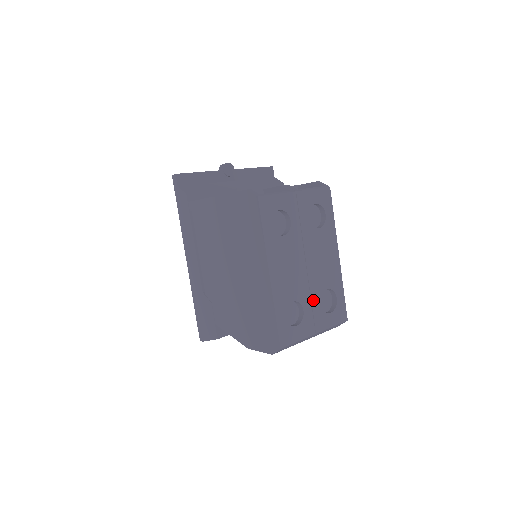
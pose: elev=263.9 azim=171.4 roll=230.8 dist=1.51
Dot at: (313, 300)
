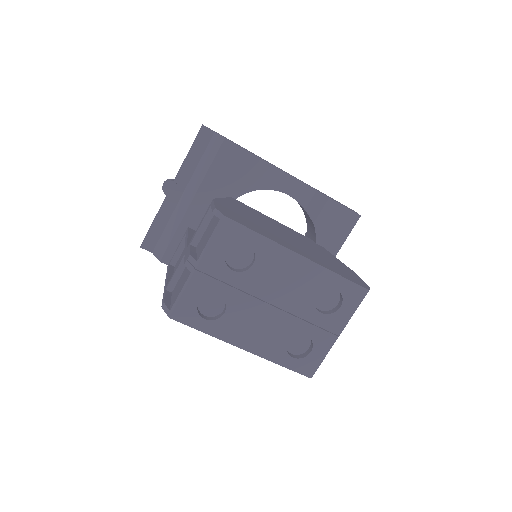
Dot at: (309, 319)
